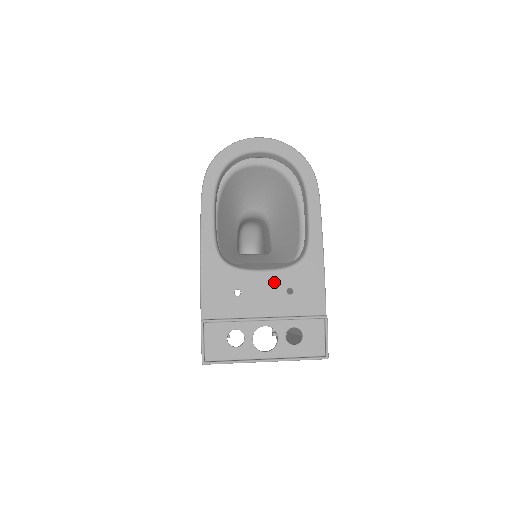
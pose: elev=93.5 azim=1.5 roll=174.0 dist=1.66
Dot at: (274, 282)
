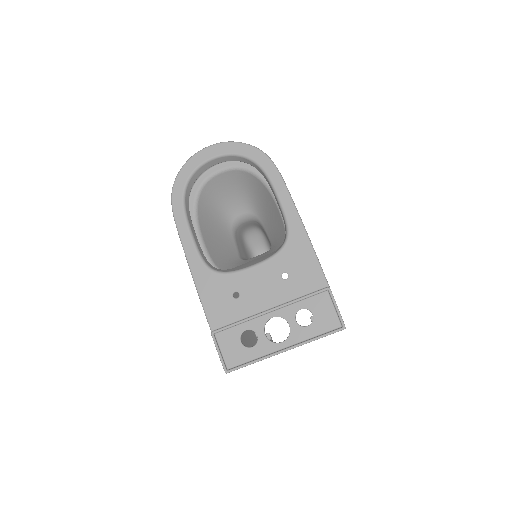
Dot at: (266, 273)
